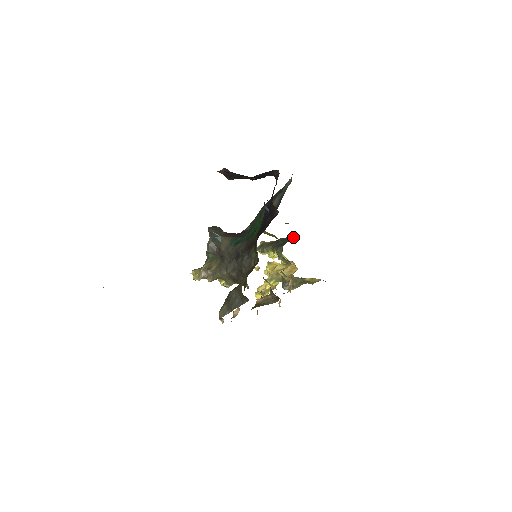
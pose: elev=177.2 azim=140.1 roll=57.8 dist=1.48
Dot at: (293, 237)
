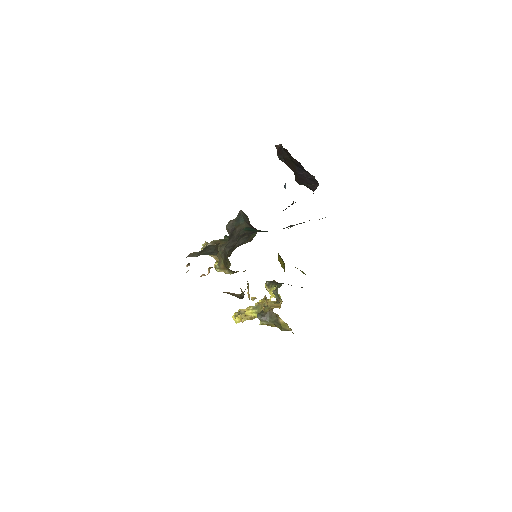
Dot at: occluded
